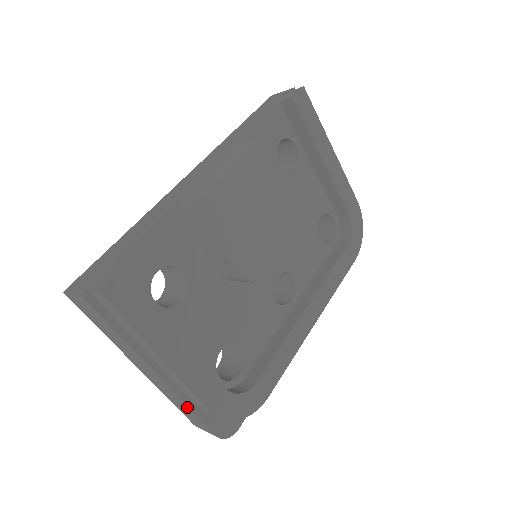
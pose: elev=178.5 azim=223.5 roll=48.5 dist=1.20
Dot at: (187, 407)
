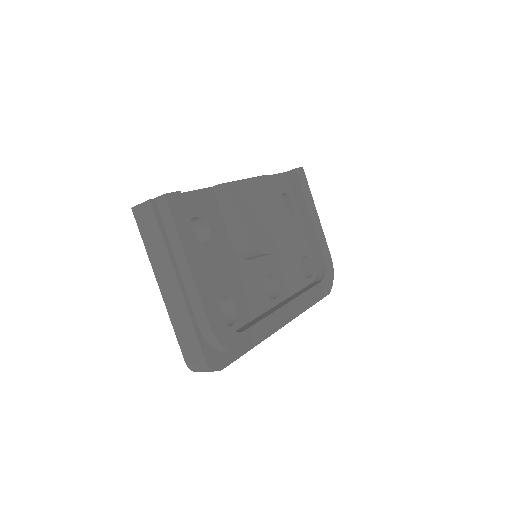
Dot at: (191, 323)
